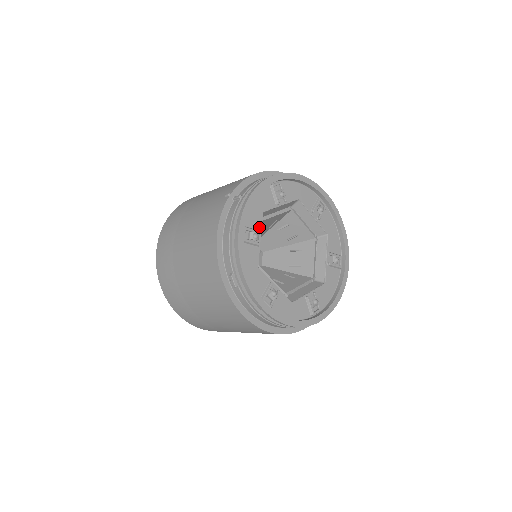
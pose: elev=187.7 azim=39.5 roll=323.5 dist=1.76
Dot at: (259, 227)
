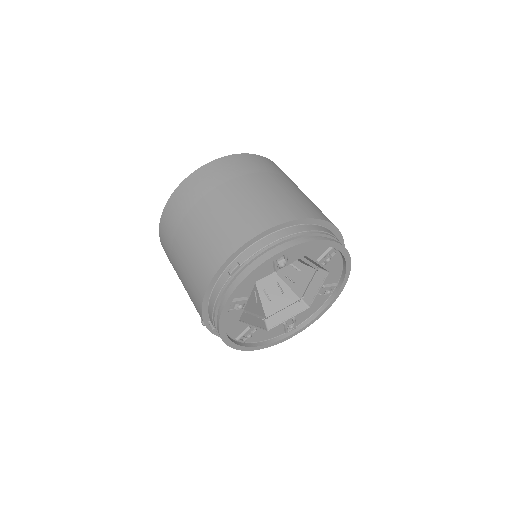
Dot at: (245, 326)
